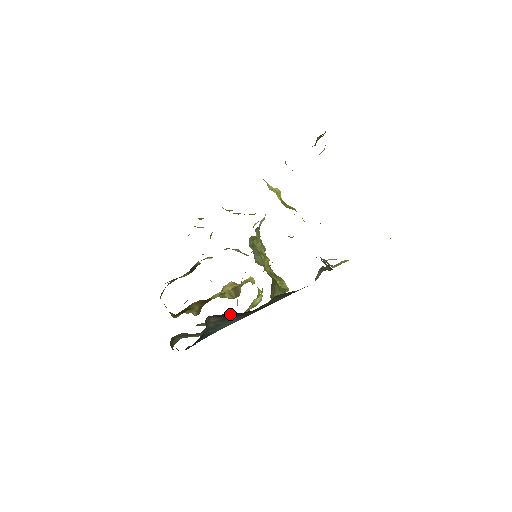
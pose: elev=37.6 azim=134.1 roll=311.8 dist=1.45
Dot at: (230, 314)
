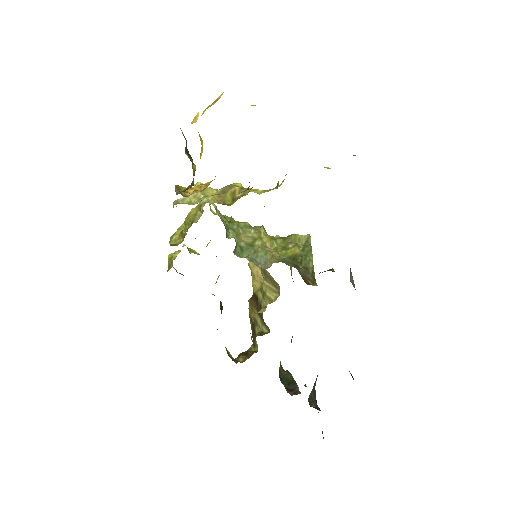
Dot at: occluded
